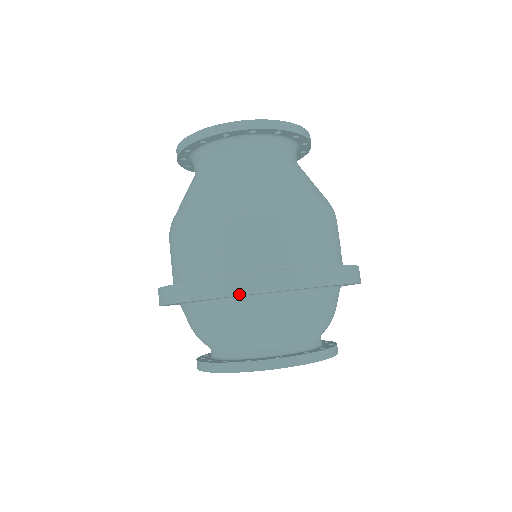
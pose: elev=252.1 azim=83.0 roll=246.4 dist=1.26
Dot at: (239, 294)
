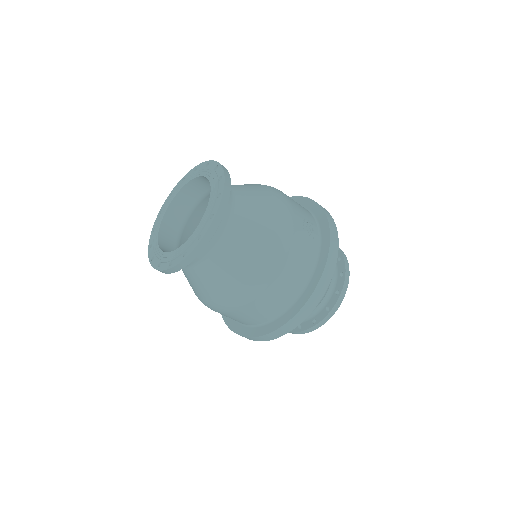
Dot at: occluded
